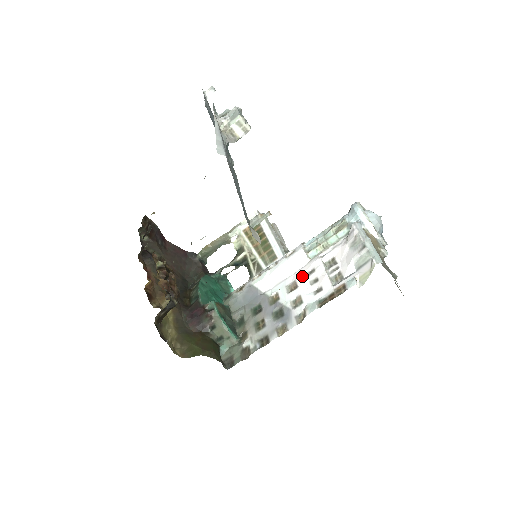
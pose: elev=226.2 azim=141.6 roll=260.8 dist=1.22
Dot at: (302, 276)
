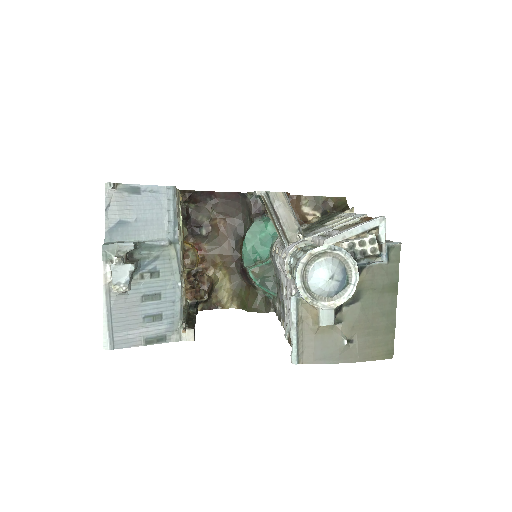
Dot at: (287, 291)
